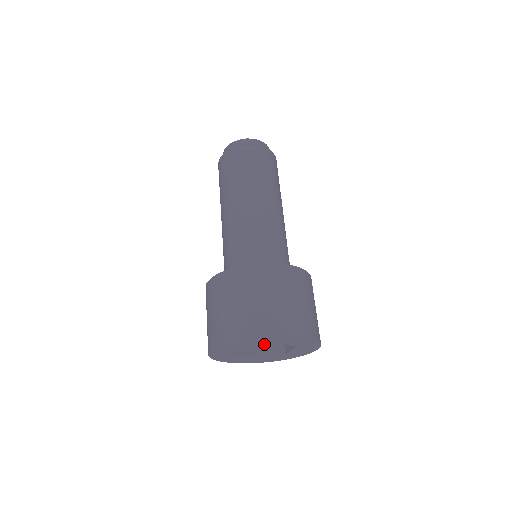
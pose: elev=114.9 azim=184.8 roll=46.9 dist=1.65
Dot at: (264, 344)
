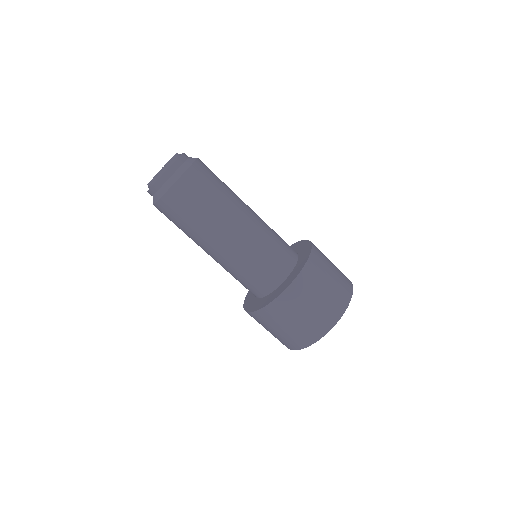
Dot at: occluded
